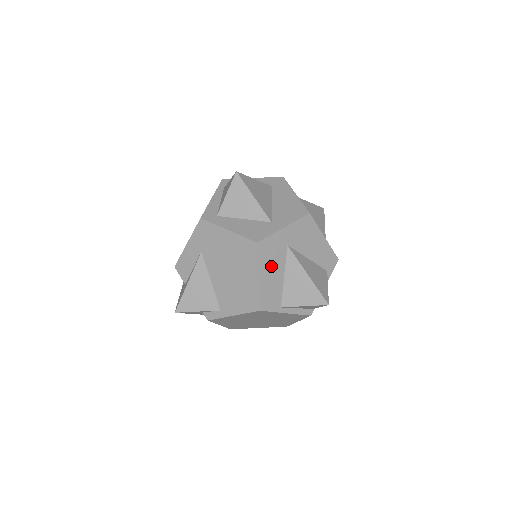
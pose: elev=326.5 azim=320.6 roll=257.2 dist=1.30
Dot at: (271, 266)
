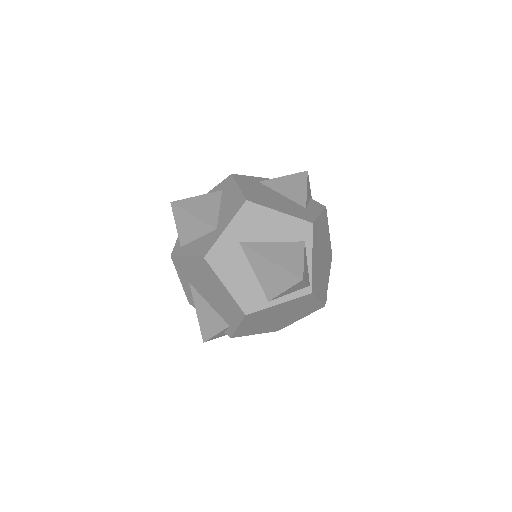
Dot at: (233, 270)
